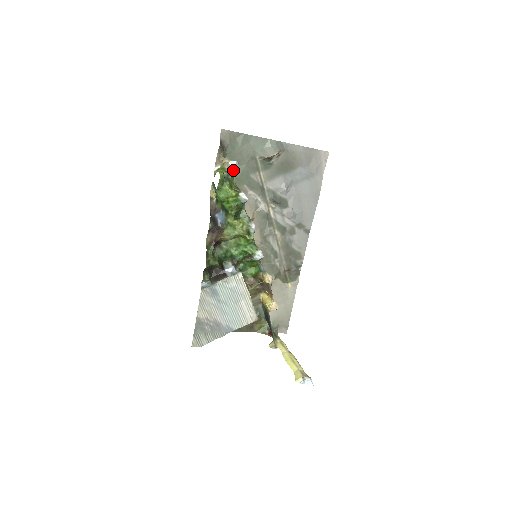
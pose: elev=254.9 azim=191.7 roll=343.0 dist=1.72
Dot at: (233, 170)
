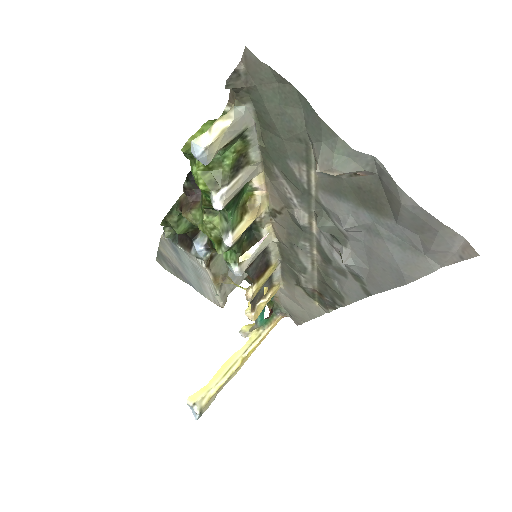
Dot at: occluded
